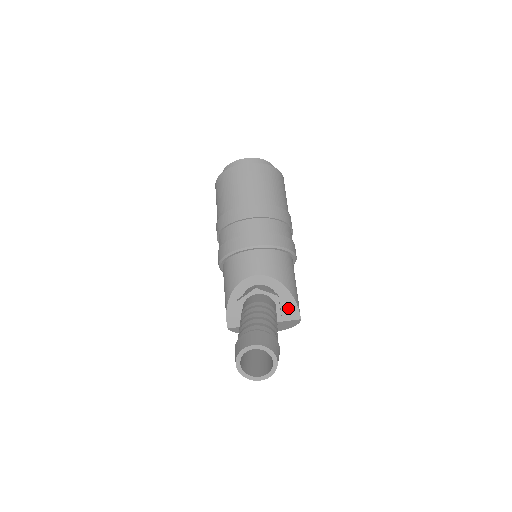
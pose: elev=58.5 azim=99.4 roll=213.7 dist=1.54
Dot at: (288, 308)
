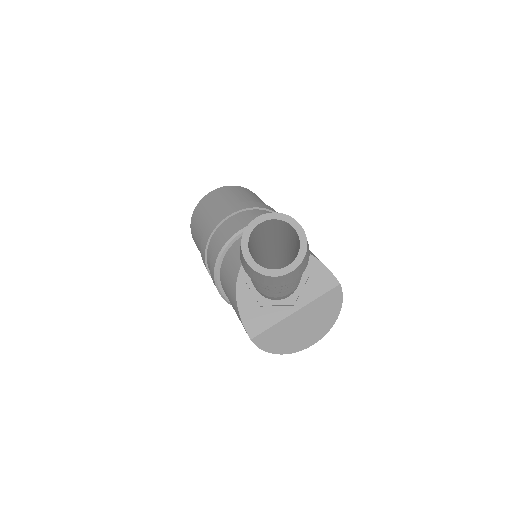
Dot at: (316, 275)
